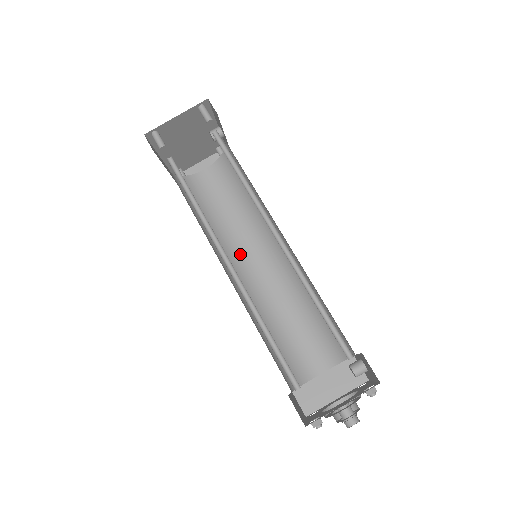
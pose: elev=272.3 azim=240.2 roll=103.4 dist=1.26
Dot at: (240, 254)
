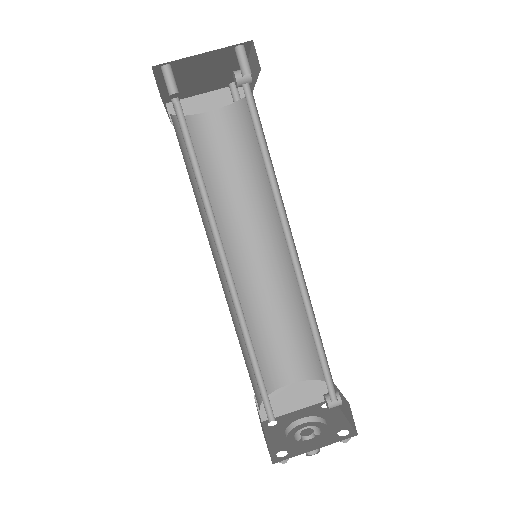
Dot at: (232, 236)
